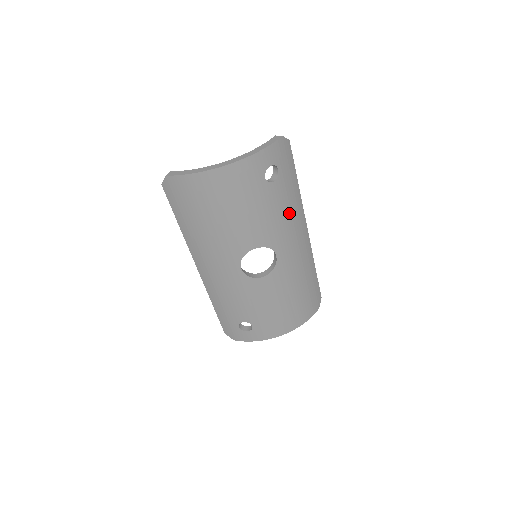
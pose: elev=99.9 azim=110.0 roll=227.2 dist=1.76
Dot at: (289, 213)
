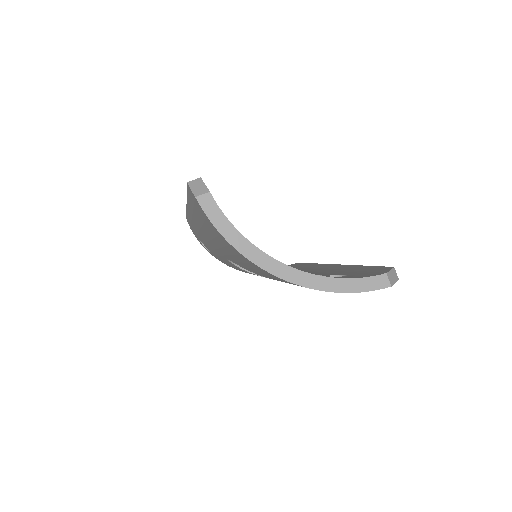
Dot at: occluded
